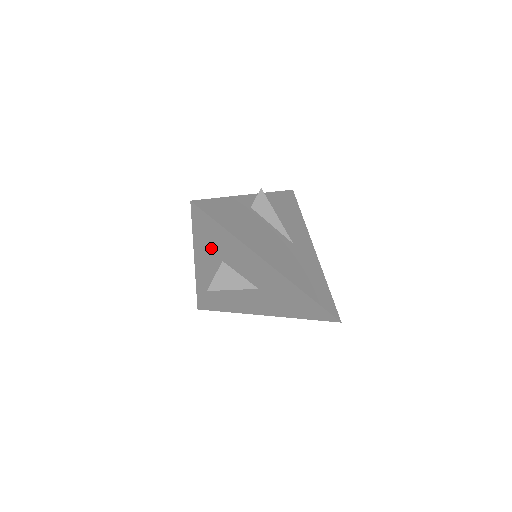
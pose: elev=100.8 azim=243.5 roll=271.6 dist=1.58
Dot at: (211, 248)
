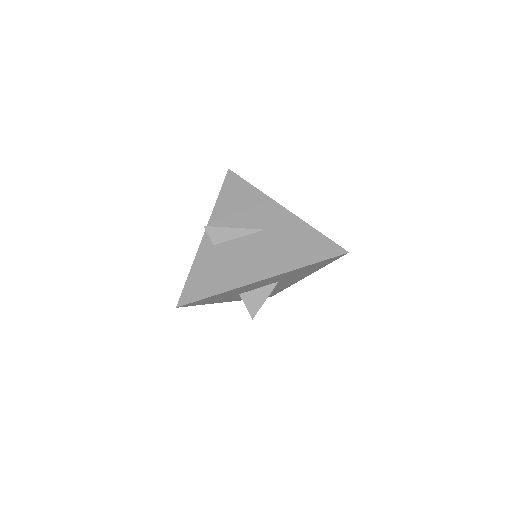
Dot at: (223, 298)
